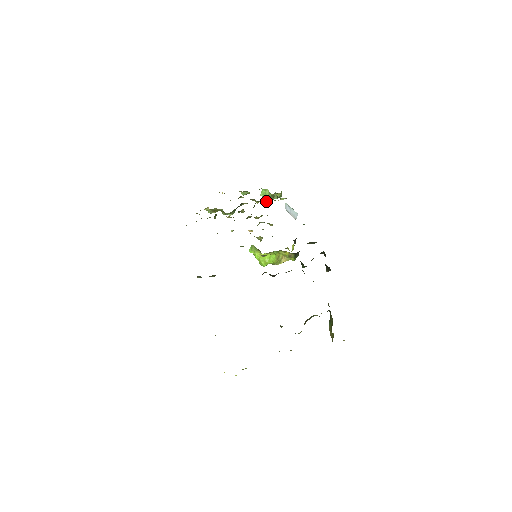
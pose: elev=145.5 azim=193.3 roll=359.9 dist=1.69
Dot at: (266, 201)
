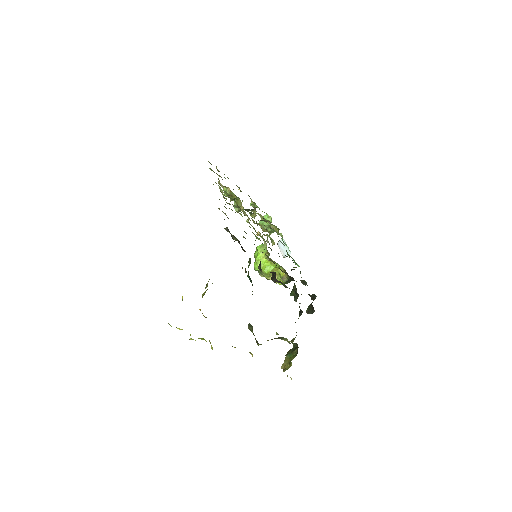
Dot at: (260, 226)
